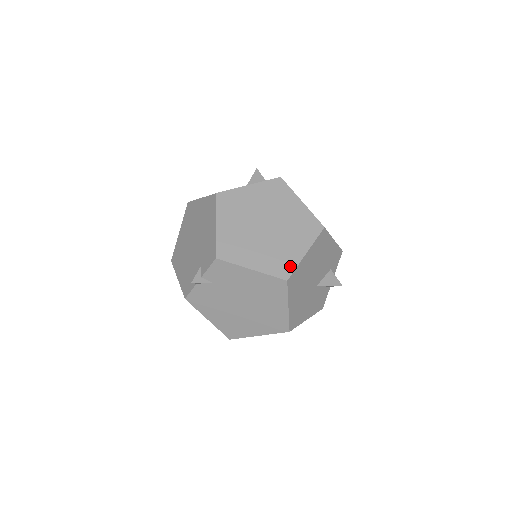
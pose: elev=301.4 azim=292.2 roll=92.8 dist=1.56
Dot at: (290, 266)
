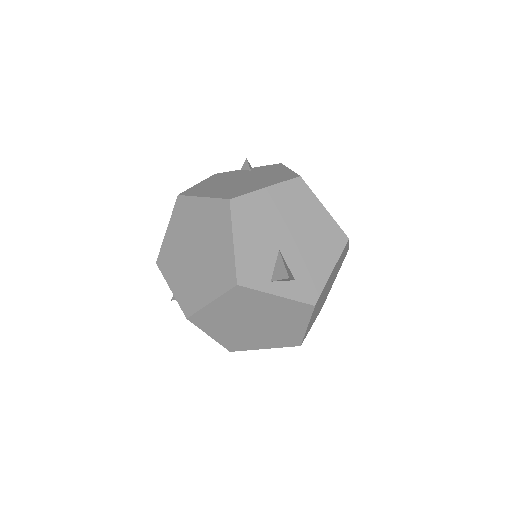
Dot at: (310, 189)
